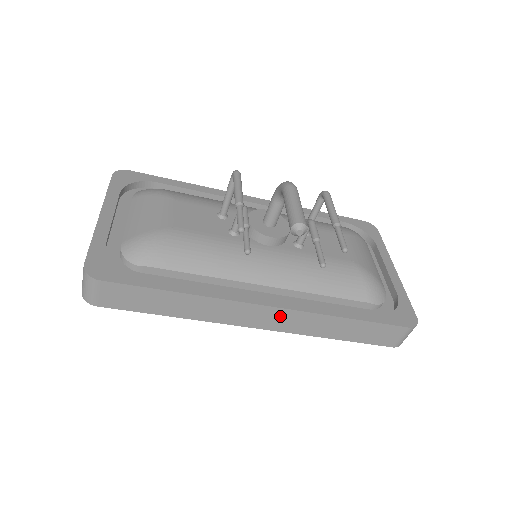
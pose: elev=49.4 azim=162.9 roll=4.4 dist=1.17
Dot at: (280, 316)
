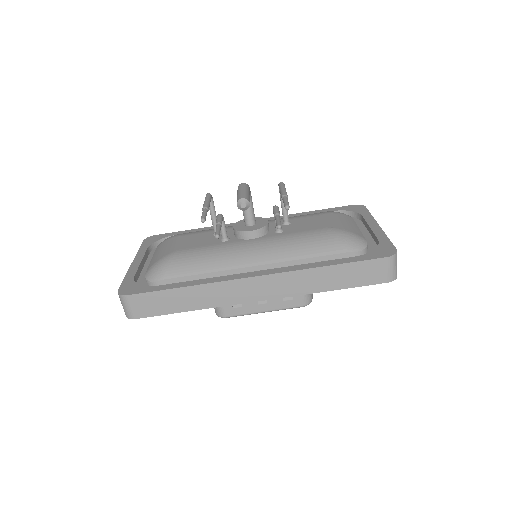
Dot at: (270, 283)
